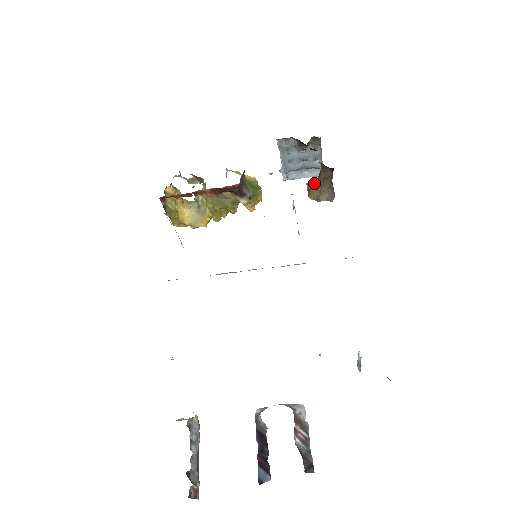
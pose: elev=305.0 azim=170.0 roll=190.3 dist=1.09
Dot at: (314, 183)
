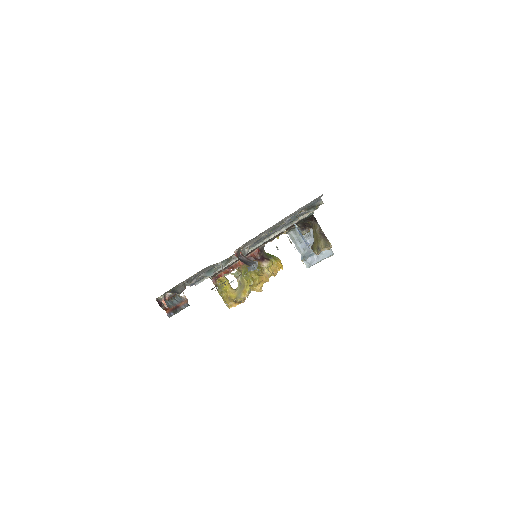
Dot at: occluded
